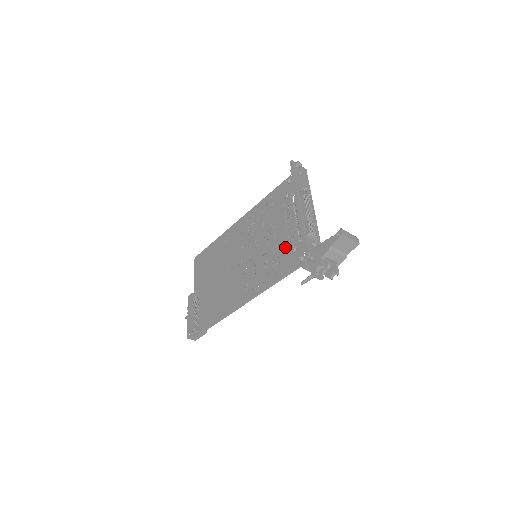
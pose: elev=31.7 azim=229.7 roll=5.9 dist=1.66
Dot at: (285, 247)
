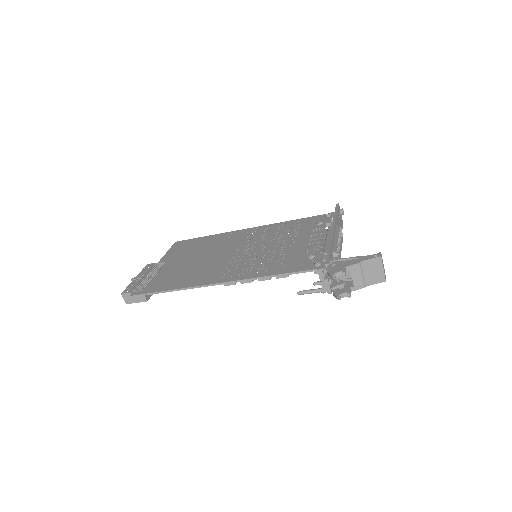
Dot at: (300, 254)
